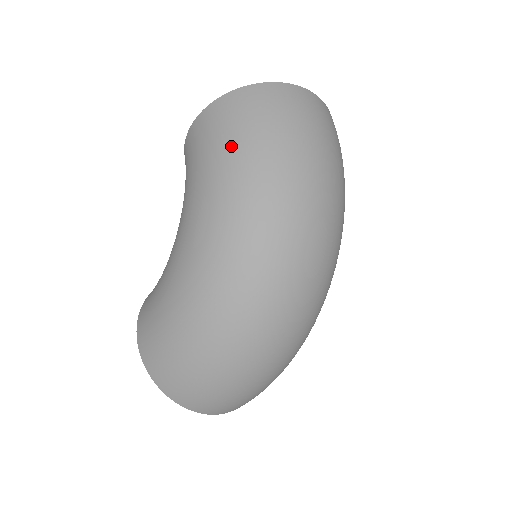
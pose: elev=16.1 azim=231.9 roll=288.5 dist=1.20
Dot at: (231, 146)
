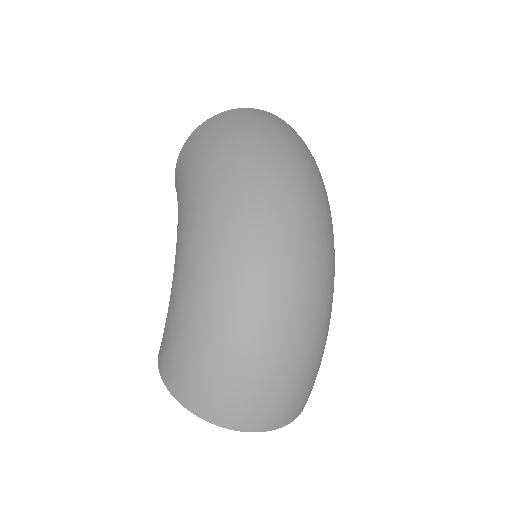
Dot at: (200, 155)
